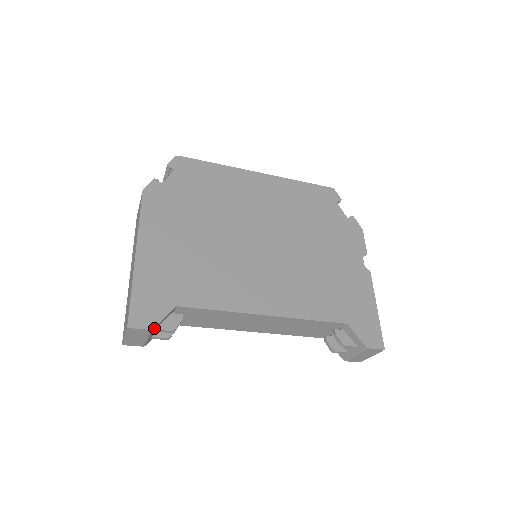
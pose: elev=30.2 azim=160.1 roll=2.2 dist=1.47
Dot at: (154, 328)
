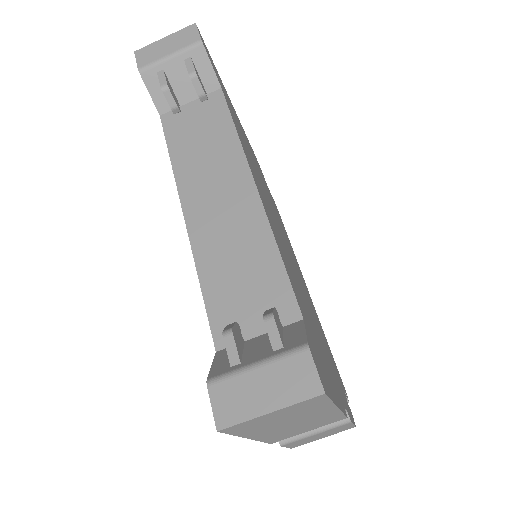
Dot at: (200, 48)
